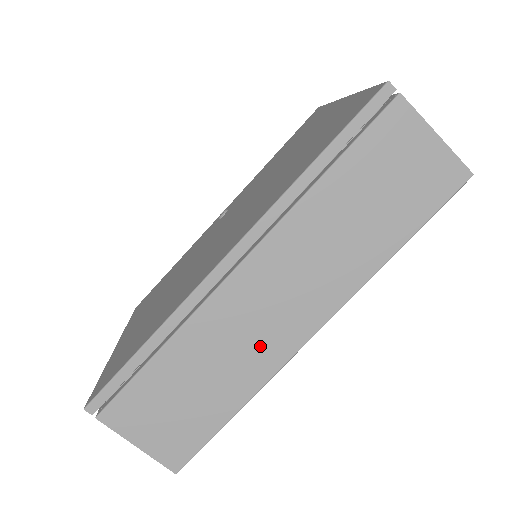
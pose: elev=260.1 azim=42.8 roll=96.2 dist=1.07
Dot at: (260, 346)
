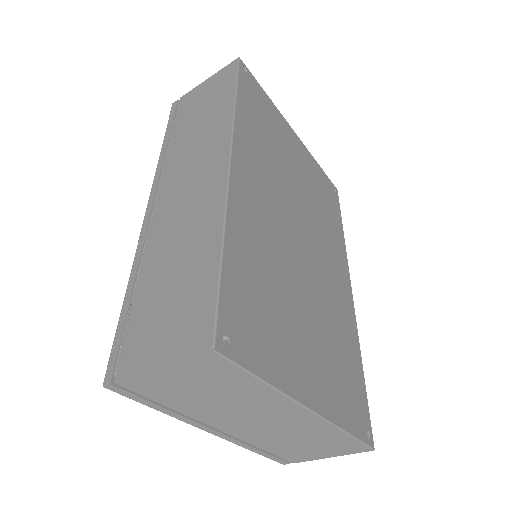
Dot at: (200, 205)
